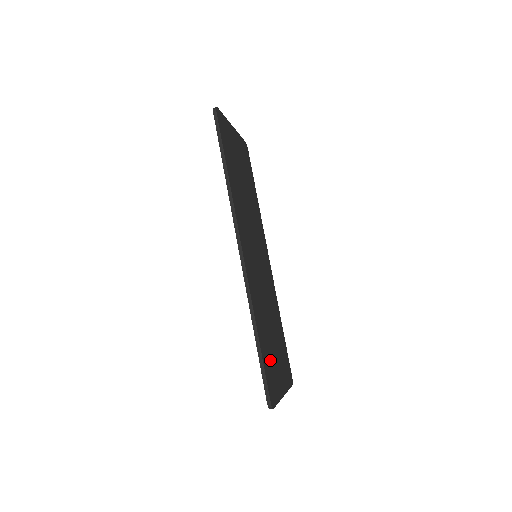
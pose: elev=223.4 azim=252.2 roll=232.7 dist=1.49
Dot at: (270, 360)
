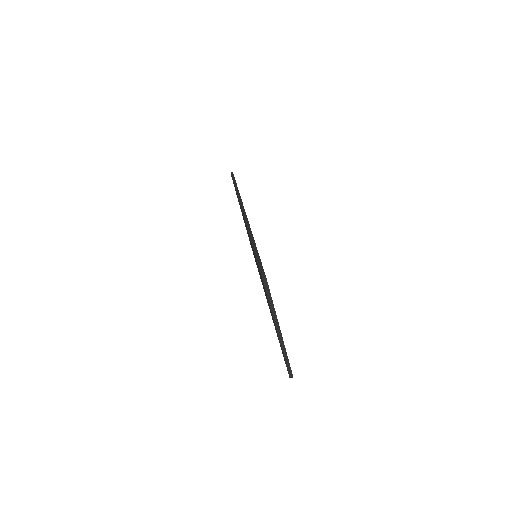
Dot at: occluded
